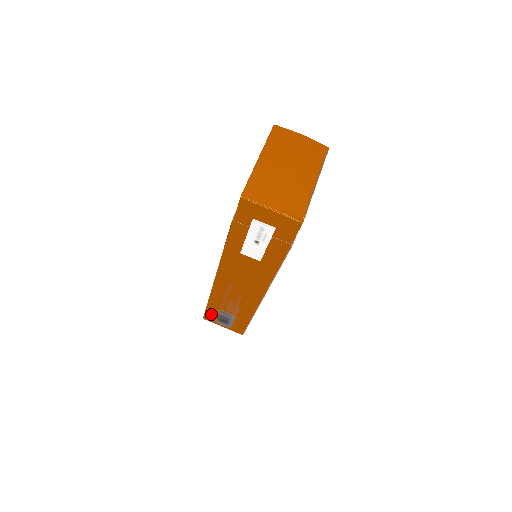
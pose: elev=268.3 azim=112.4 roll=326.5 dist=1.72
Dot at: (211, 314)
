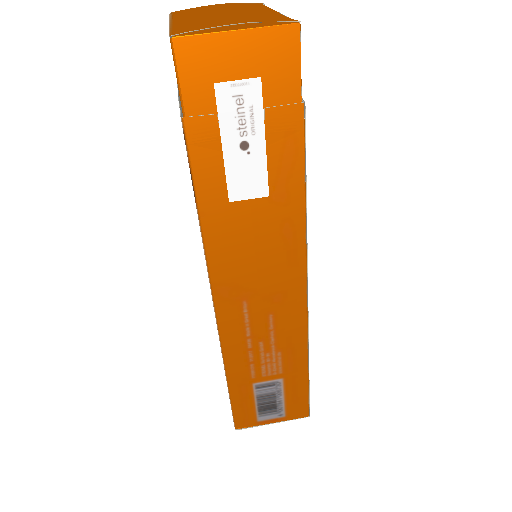
Dot at: (243, 408)
